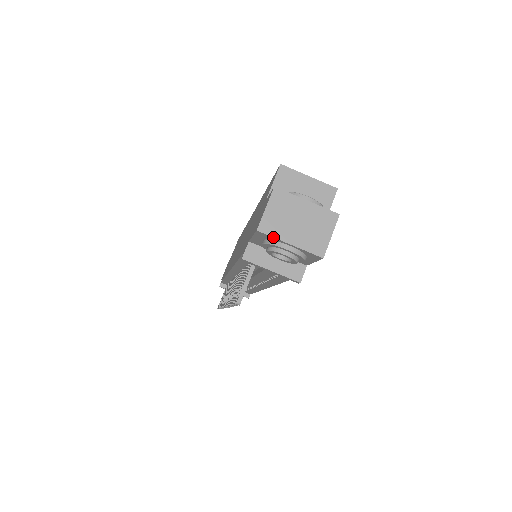
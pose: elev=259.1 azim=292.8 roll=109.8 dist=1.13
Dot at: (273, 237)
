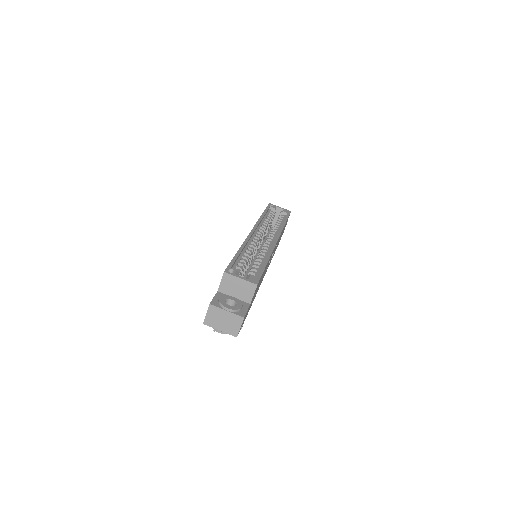
Dot at: occluded
